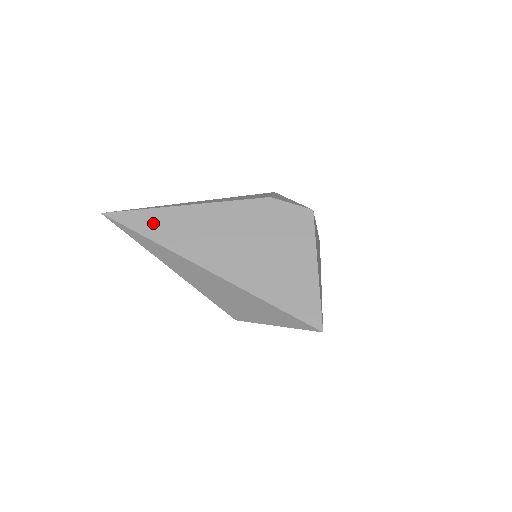
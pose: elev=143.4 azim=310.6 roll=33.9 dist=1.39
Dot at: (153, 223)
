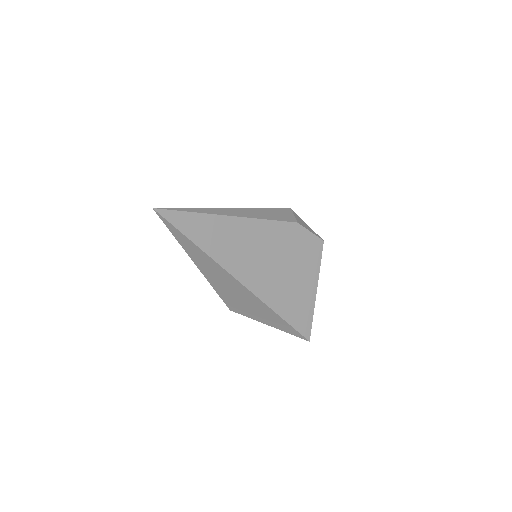
Dot at: (202, 229)
